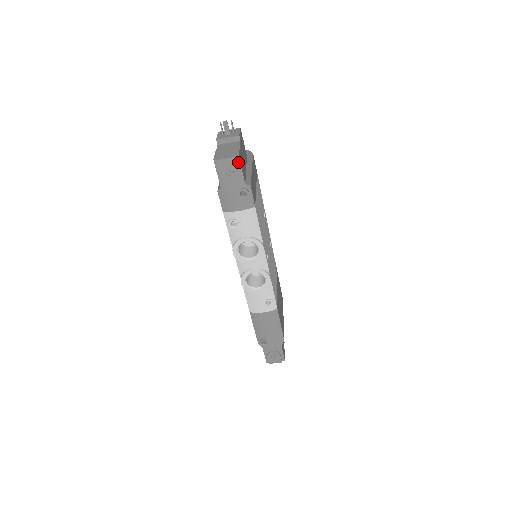
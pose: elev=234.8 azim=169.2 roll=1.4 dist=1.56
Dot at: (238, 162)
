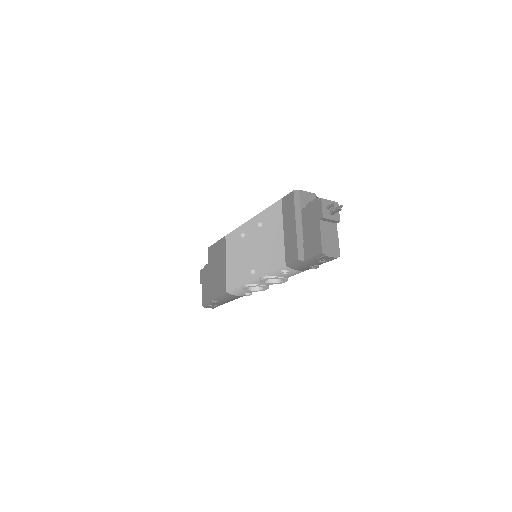
Dot at: (335, 258)
